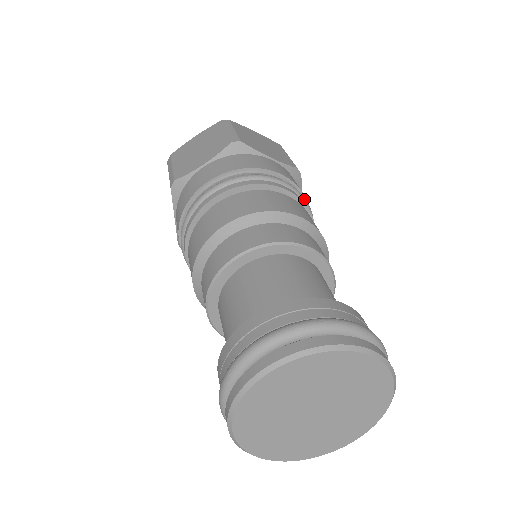
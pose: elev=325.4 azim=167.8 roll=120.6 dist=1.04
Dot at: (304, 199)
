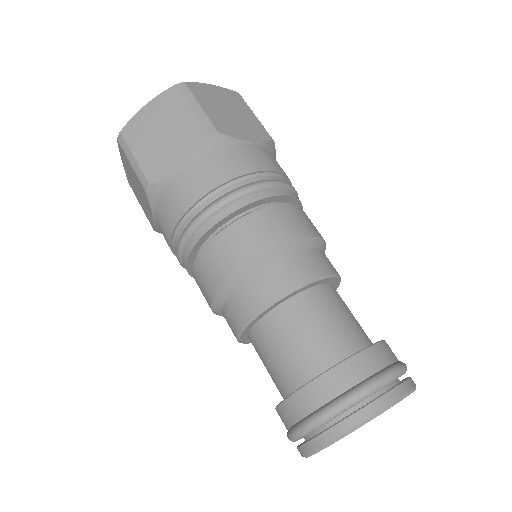
Dot at: (240, 195)
